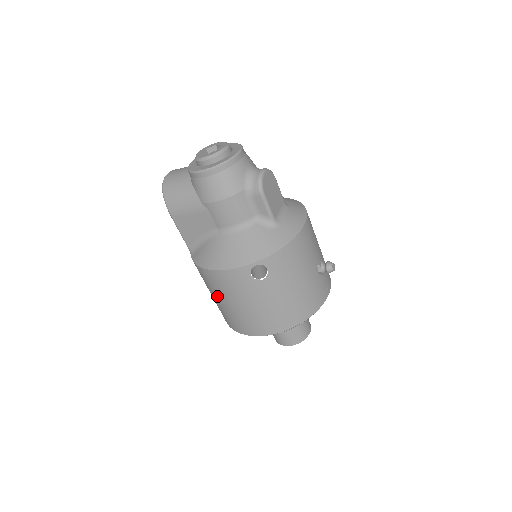
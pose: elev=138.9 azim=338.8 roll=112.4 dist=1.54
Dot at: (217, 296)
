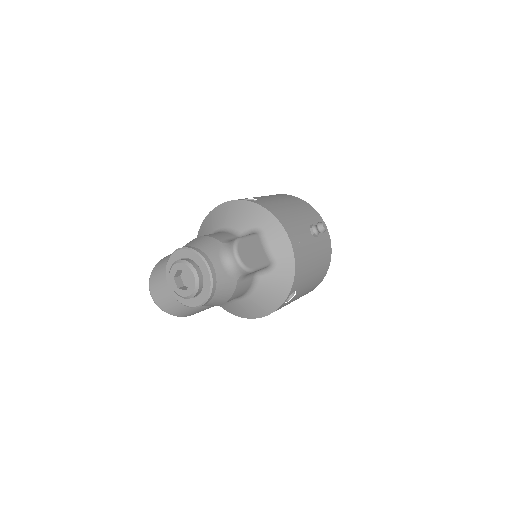
Dot at: occluded
